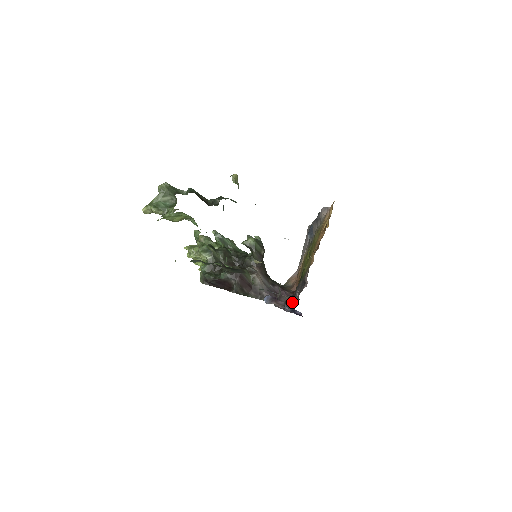
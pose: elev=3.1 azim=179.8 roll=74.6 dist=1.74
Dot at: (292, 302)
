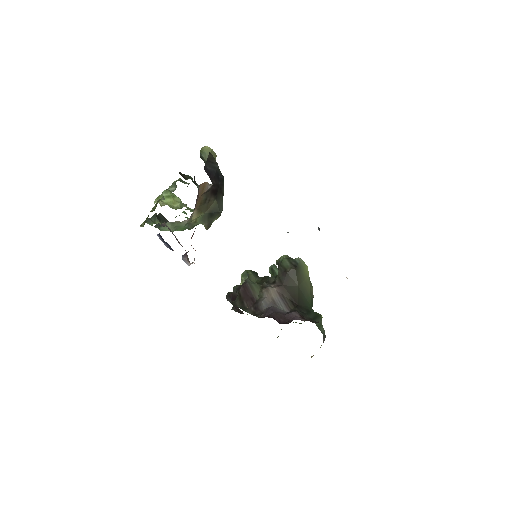
Dot at: occluded
